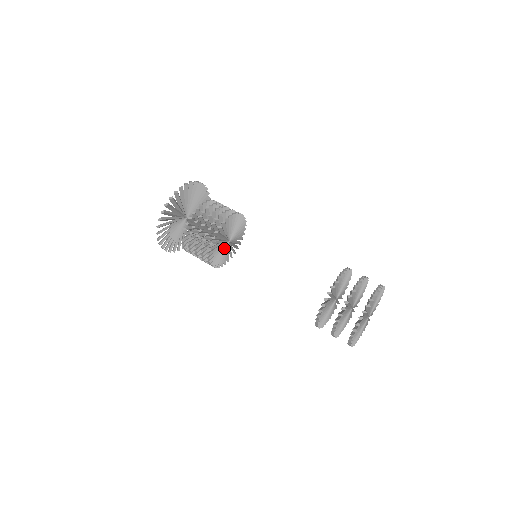
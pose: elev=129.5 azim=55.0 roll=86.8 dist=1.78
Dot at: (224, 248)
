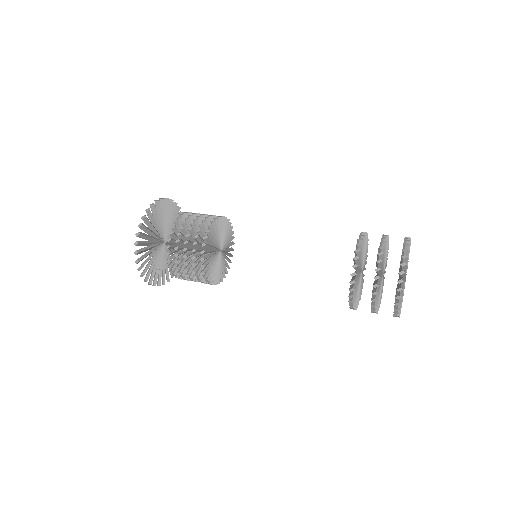
Dot at: (218, 260)
